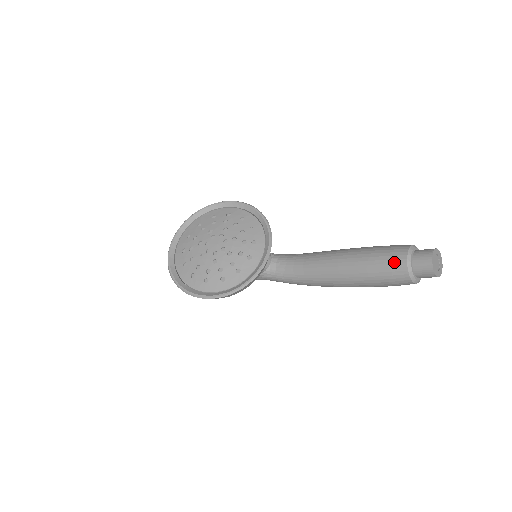
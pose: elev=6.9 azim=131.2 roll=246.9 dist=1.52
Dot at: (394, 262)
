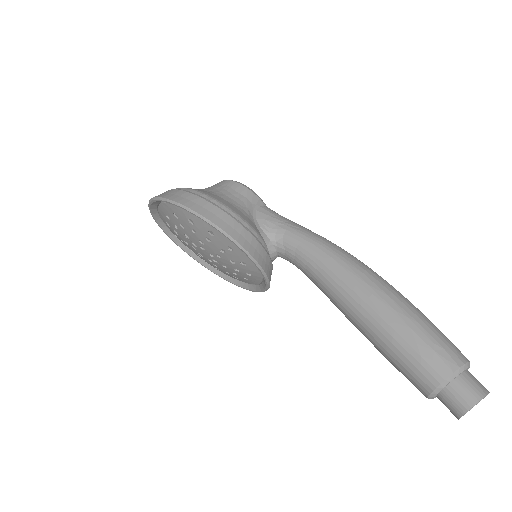
Dot at: occluded
